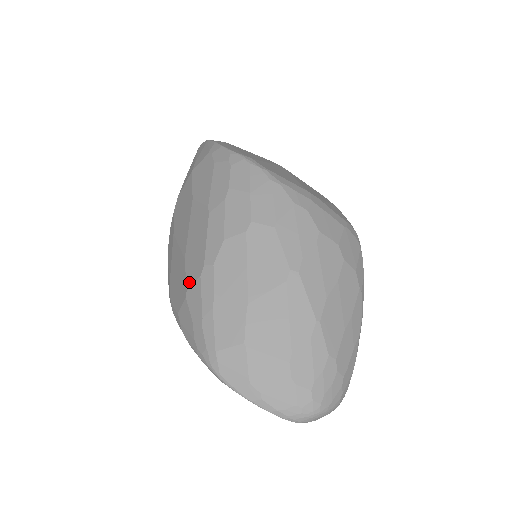
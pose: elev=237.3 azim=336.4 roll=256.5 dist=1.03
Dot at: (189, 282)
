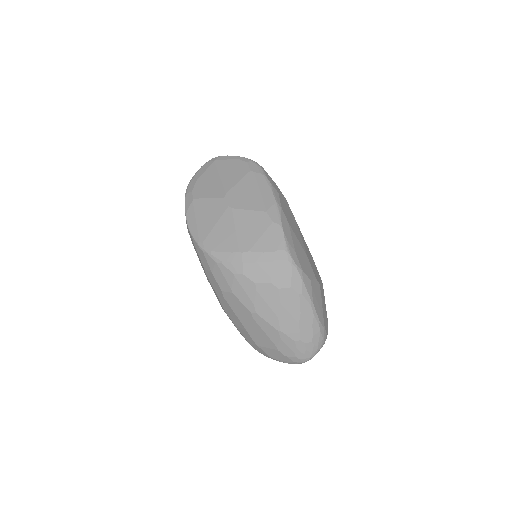
Dot at: occluded
